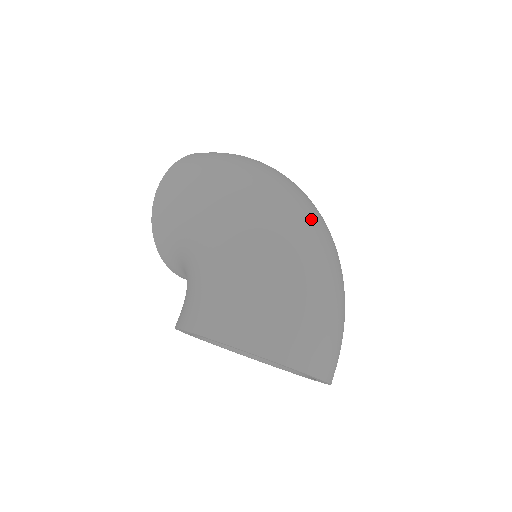
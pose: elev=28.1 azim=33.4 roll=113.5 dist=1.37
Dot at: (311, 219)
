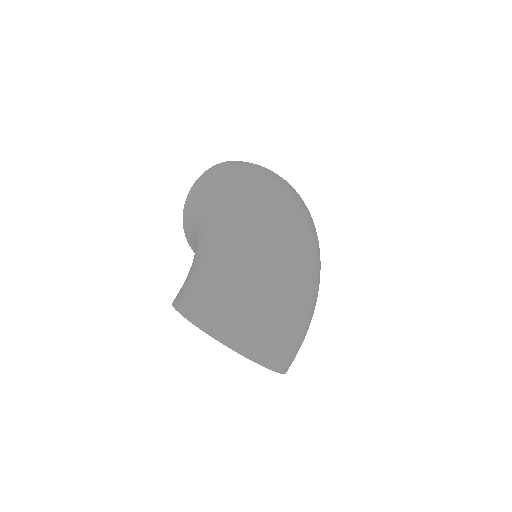
Dot at: (292, 235)
